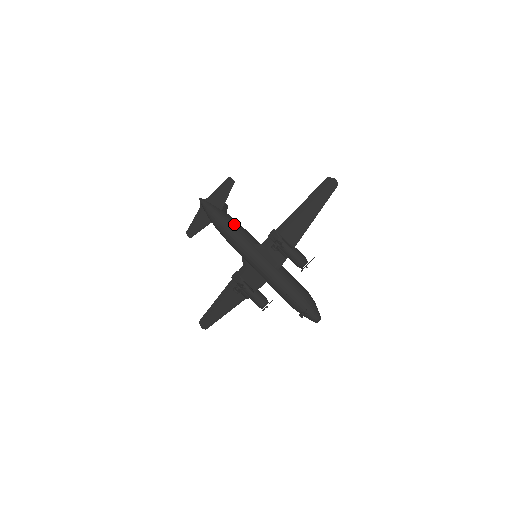
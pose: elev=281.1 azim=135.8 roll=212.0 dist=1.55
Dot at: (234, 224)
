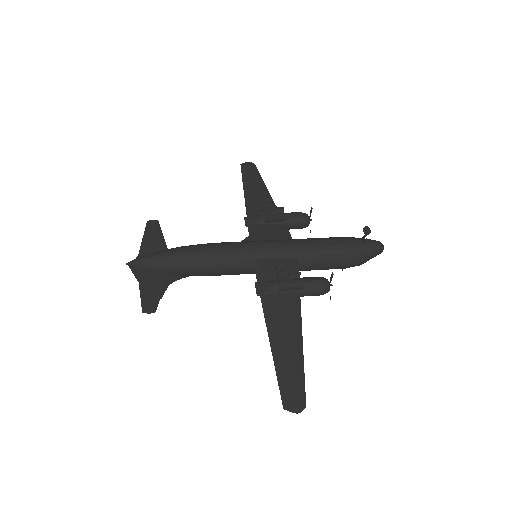
Dot at: occluded
